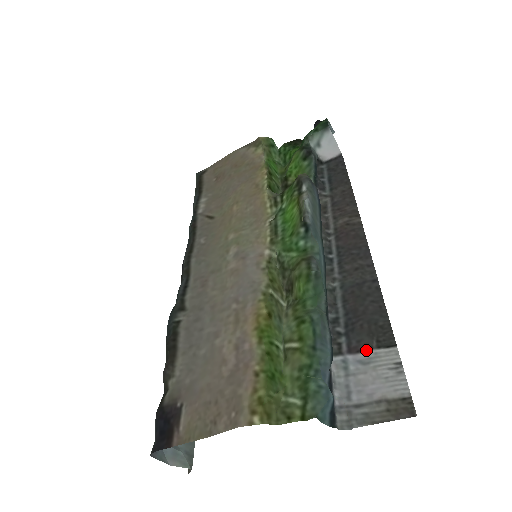
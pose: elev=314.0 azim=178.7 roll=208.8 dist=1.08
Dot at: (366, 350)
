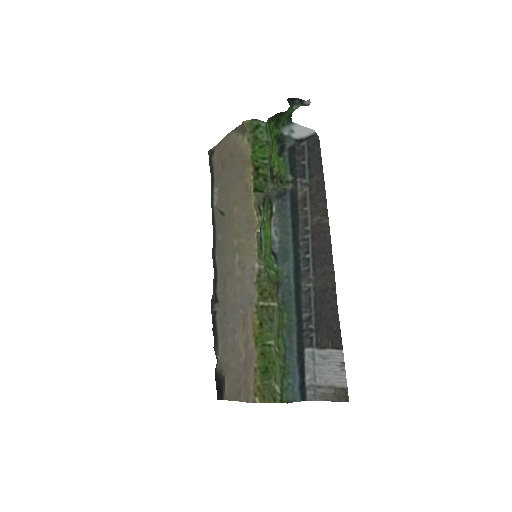
Dot at: (325, 349)
